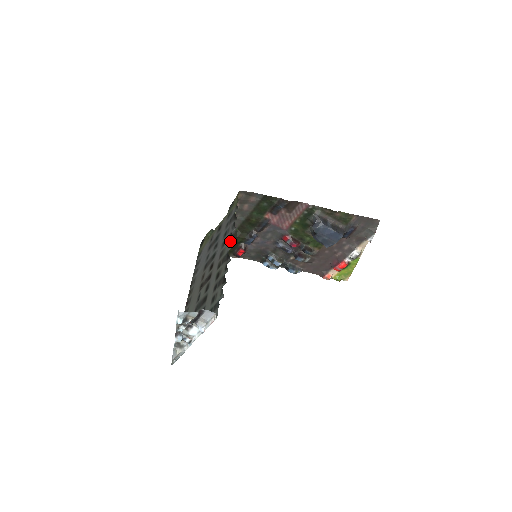
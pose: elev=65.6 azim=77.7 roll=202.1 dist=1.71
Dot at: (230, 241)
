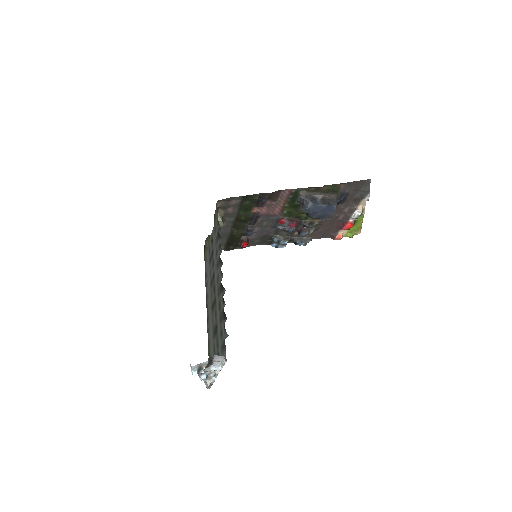
Dot at: (220, 267)
